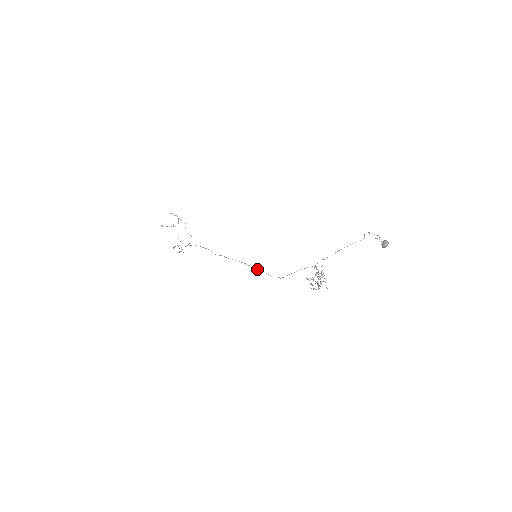
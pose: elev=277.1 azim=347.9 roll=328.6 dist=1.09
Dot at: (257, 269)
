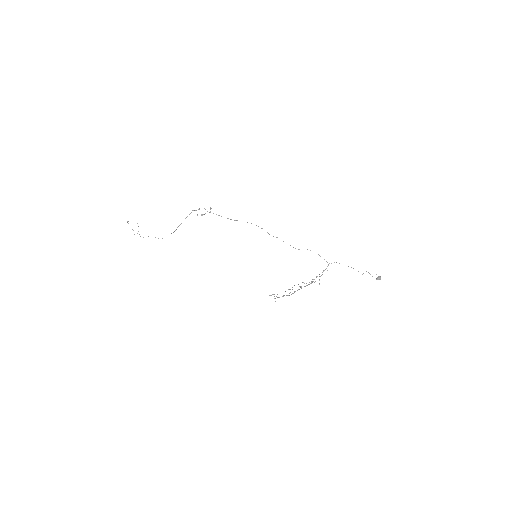
Dot at: occluded
